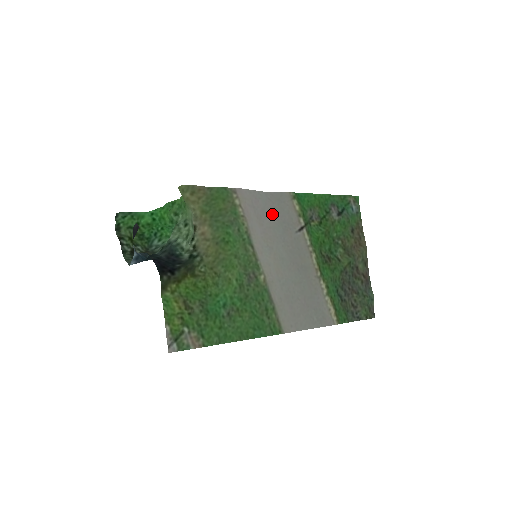
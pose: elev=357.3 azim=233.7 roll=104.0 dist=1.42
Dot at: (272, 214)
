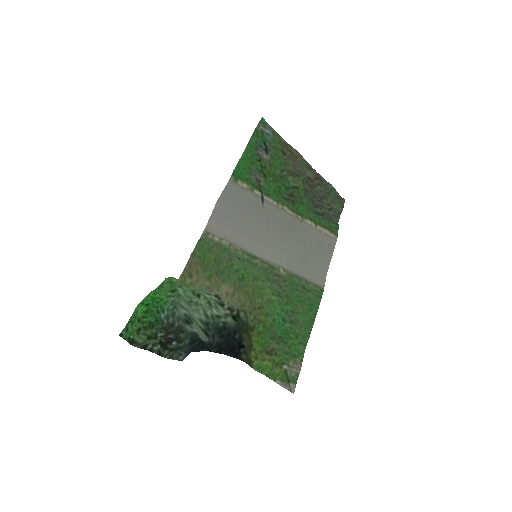
Dot at: (237, 213)
